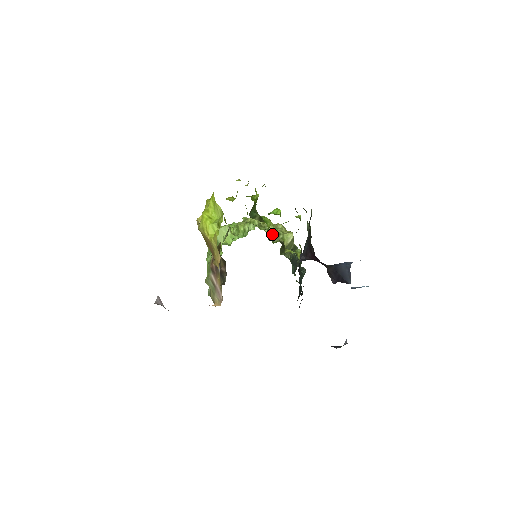
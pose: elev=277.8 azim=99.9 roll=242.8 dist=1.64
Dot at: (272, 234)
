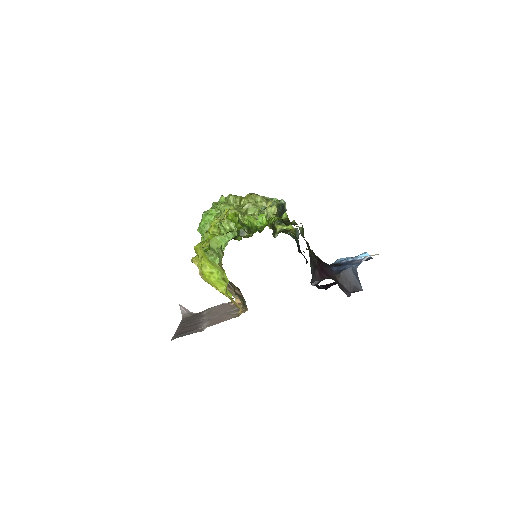
Dot at: occluded
